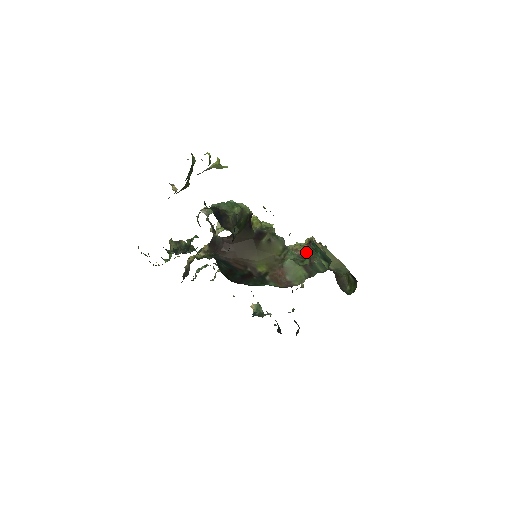
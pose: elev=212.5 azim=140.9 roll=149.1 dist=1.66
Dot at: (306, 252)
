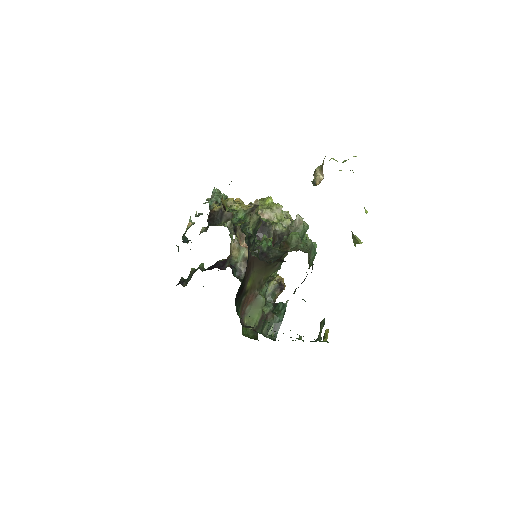
Dot at: (271, 285)
